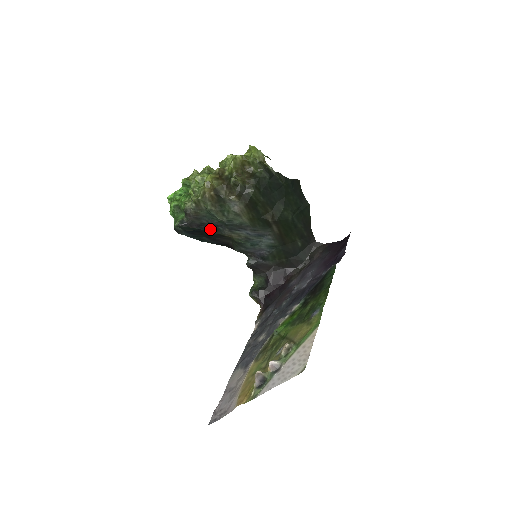
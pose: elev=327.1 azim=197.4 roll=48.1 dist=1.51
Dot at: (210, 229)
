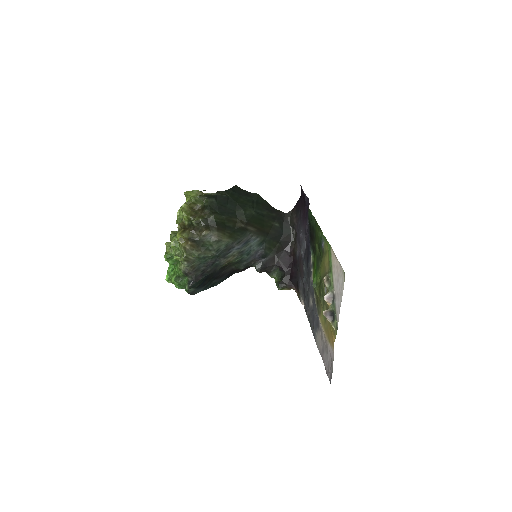
Dot at: (211, 270)
